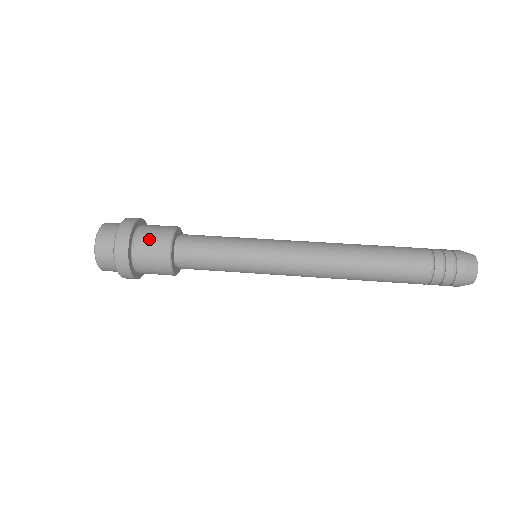
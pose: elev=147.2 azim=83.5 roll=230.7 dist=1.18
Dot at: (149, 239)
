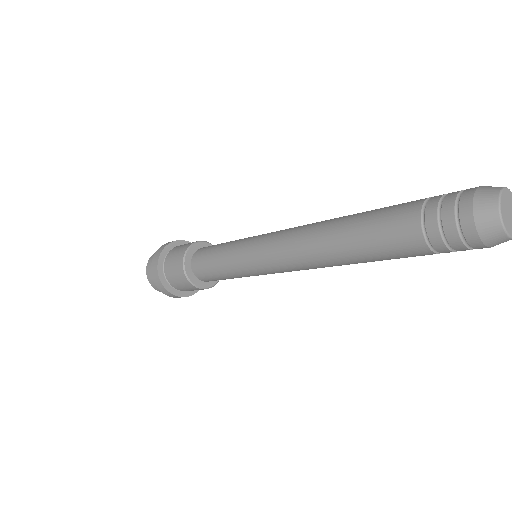
Dot at: (171, 262)
